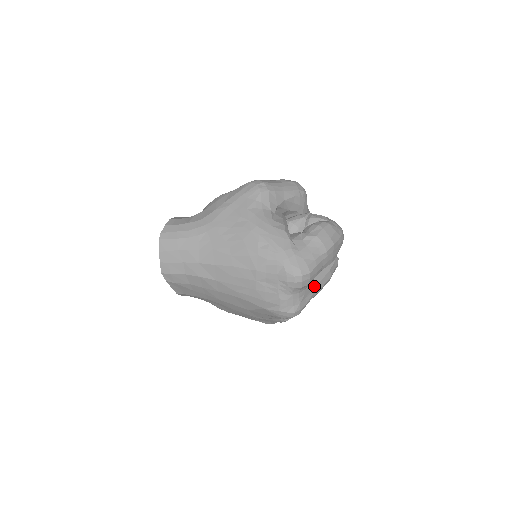
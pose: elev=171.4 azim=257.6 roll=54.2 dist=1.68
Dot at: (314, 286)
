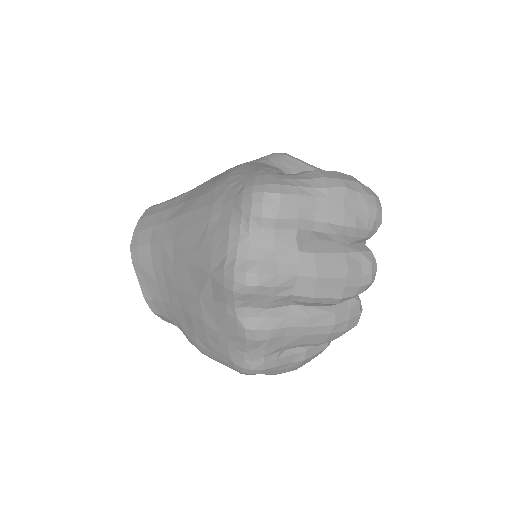
Dot at: (300, 251)
